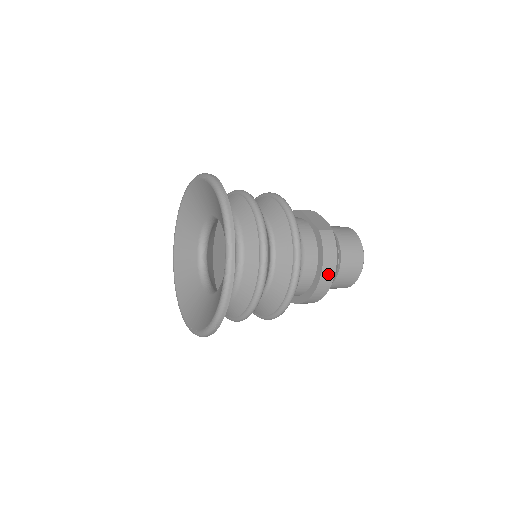
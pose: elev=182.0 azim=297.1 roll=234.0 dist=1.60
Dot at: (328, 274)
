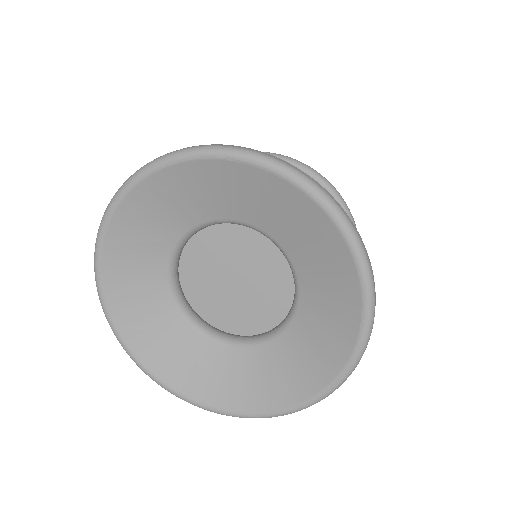
Dot at: occluded
